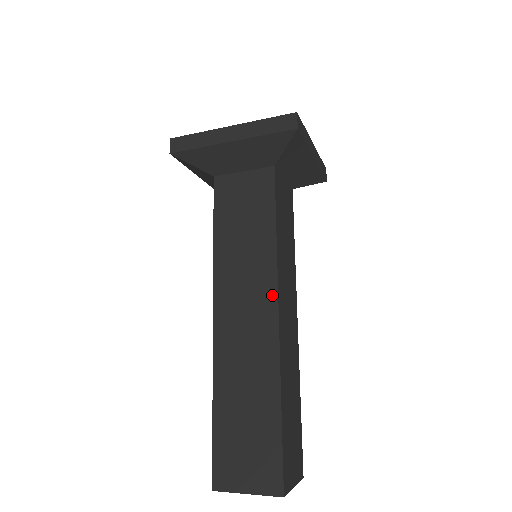
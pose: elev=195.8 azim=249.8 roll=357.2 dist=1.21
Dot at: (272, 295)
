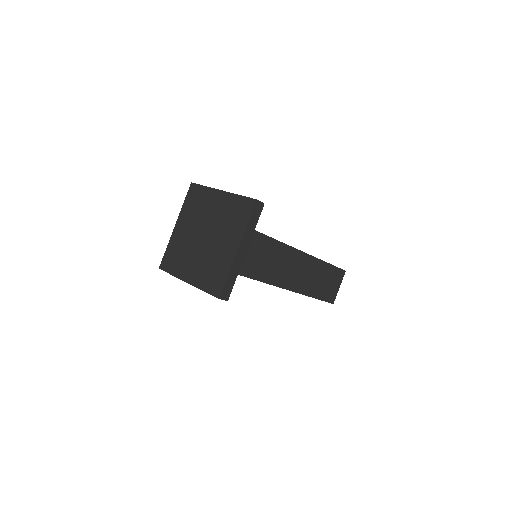
Dot at: occluded
